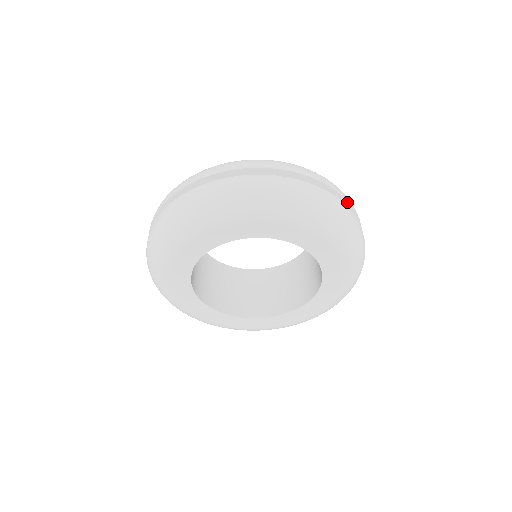
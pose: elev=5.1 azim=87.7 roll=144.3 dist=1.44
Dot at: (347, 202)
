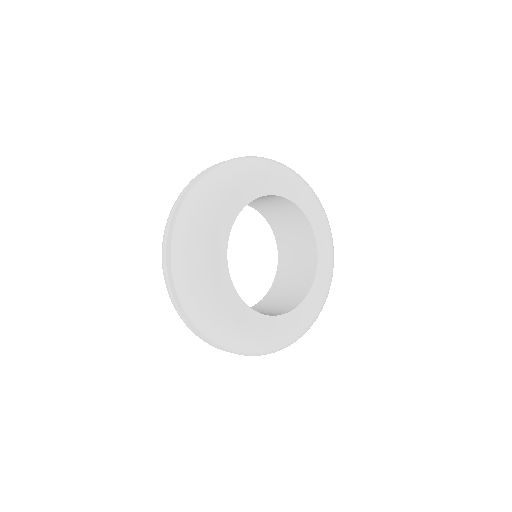
Dot at: occluded
